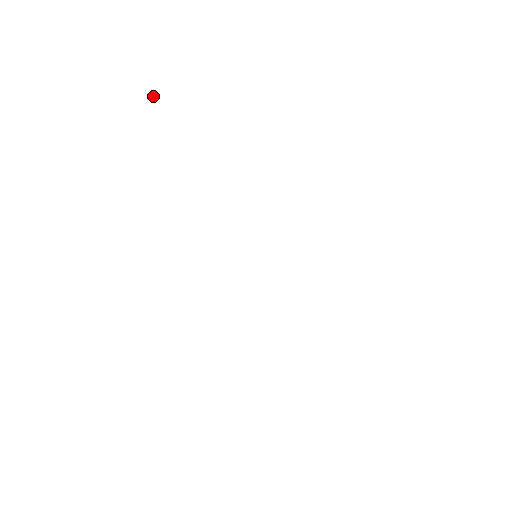
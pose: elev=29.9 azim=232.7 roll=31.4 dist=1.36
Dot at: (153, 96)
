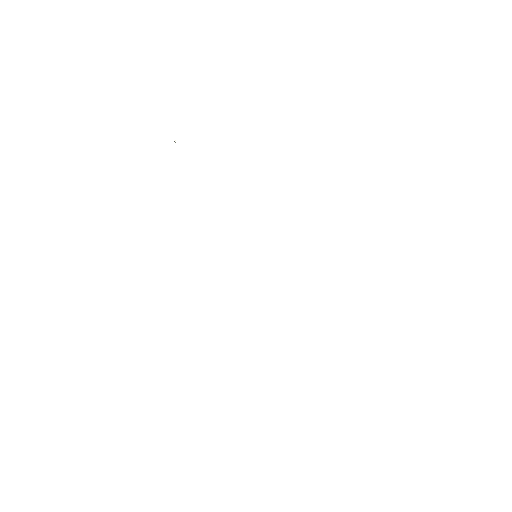
Dot at: (175, 140)
